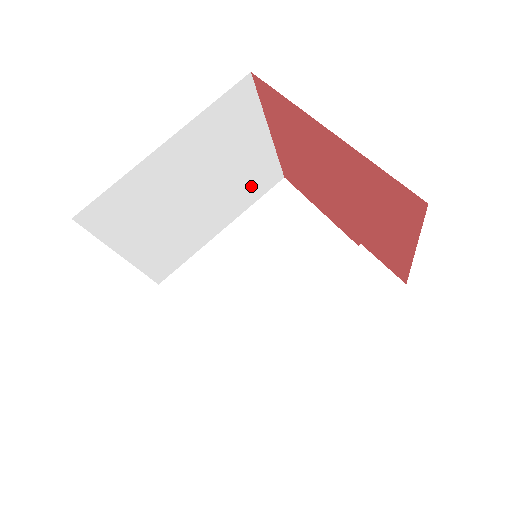
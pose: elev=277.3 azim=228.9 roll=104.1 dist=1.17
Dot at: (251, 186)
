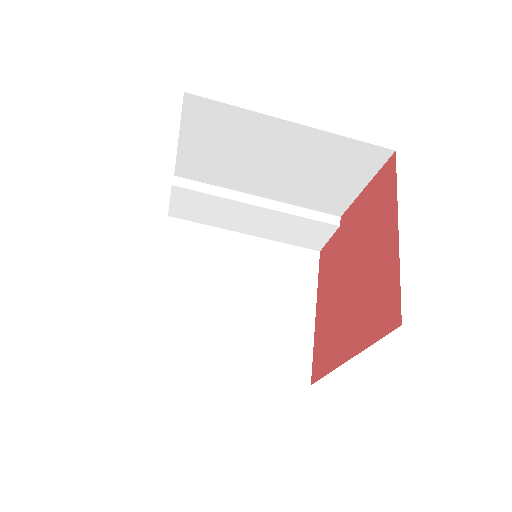
Dot at: occluded
